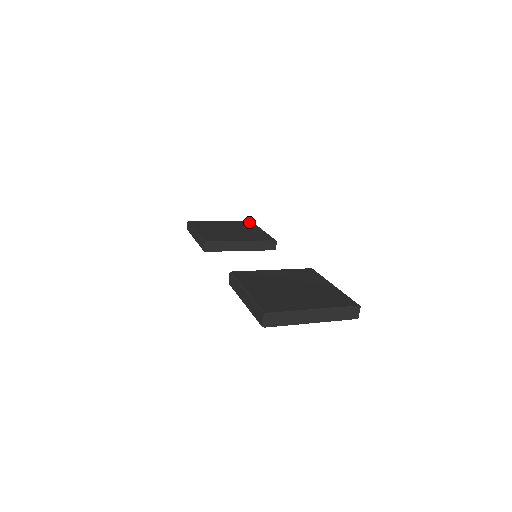
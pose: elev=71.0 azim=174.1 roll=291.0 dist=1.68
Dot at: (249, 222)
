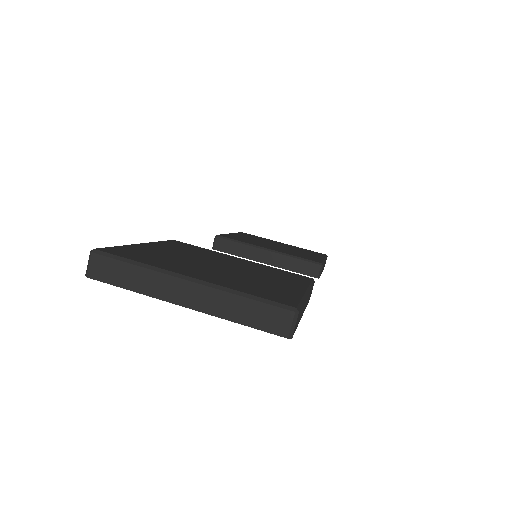
Dot at: (320, 253)
